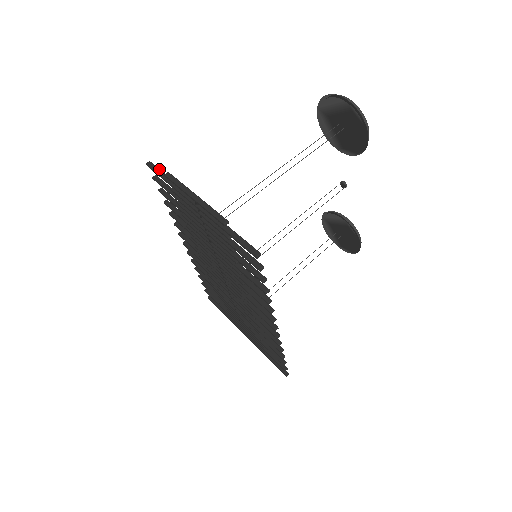
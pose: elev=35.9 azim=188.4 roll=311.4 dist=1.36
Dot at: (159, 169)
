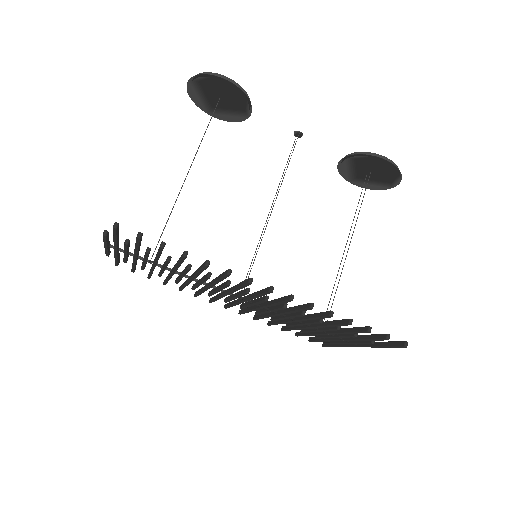
Dot at: occluded
